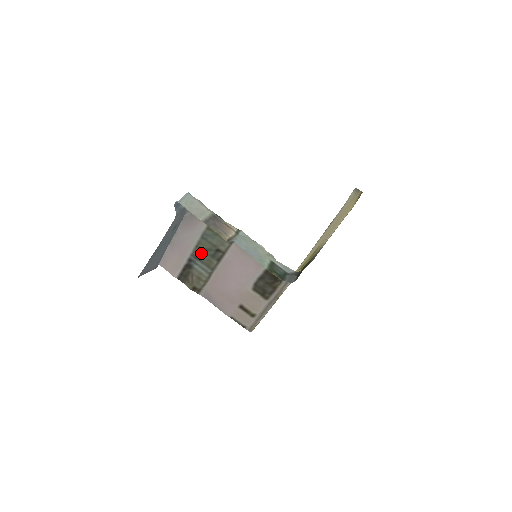
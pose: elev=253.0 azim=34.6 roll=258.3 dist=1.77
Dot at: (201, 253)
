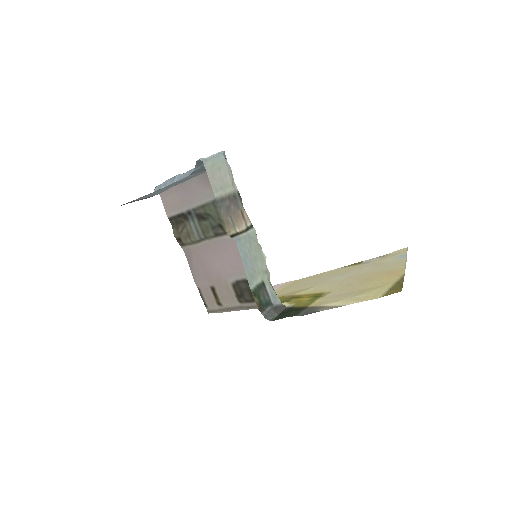
Dot at: (204, 215)
